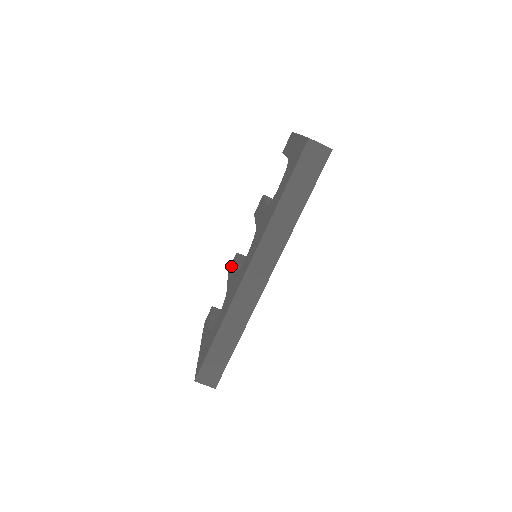
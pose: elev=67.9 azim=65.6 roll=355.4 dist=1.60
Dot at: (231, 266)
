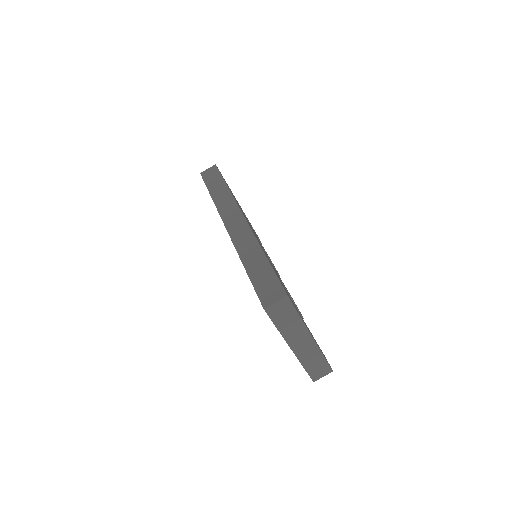
Dot at: occluded
